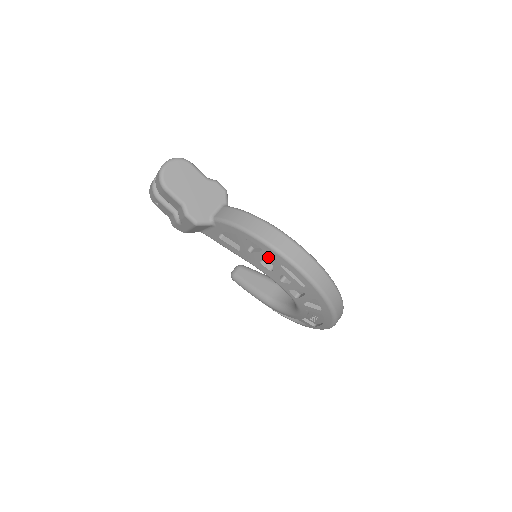
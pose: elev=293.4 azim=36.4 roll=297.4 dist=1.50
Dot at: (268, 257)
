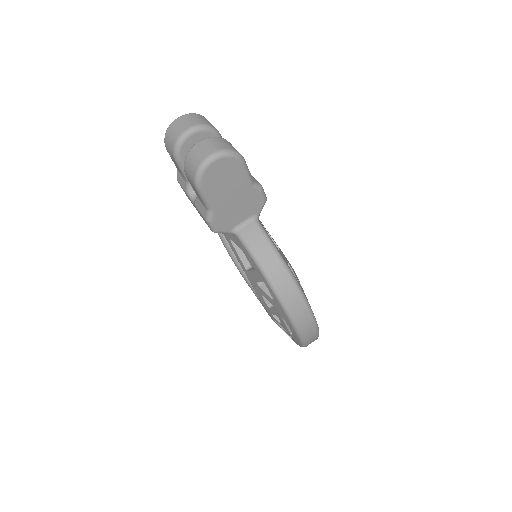
Dot at: (275, 306)
